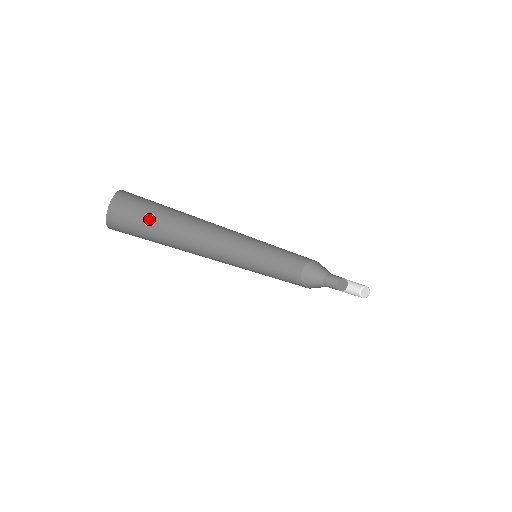
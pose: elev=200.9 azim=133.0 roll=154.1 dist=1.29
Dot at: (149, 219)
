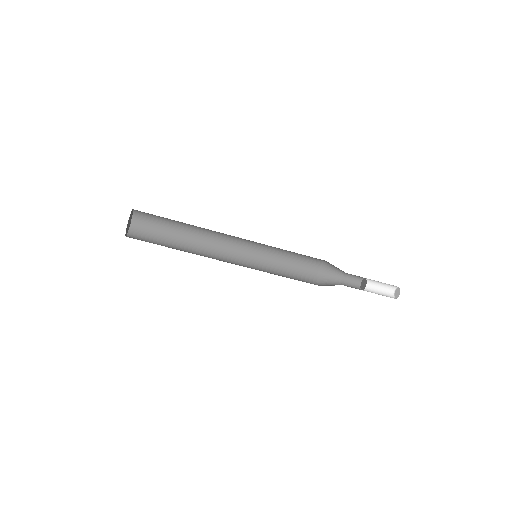
Dot at: (164, 224)
